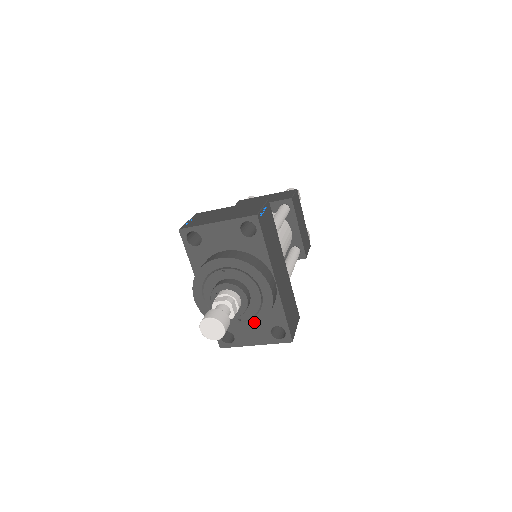
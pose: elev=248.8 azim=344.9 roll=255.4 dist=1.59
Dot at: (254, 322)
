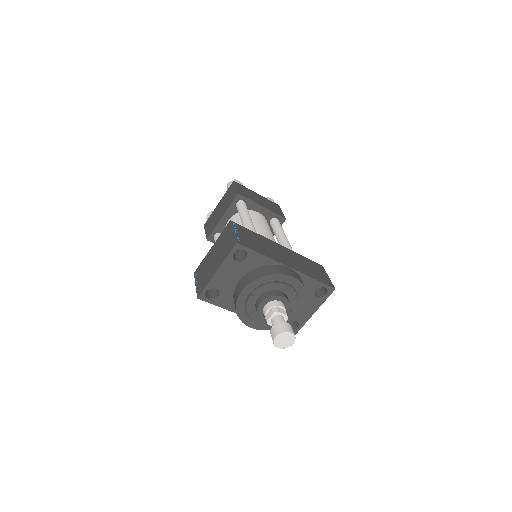
Dot at: (301, 304)
